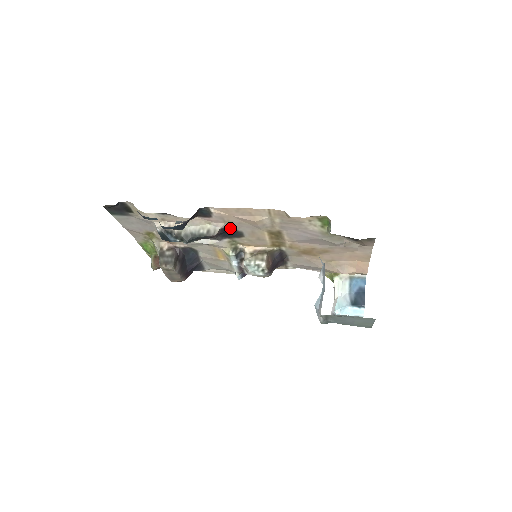
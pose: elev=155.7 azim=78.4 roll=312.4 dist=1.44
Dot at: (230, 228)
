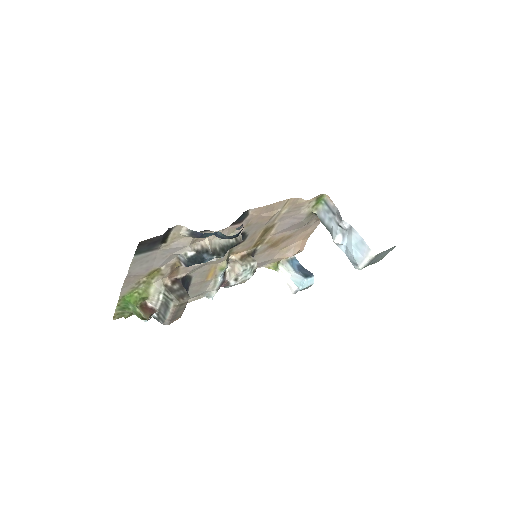
Dot at: (243, 233)
